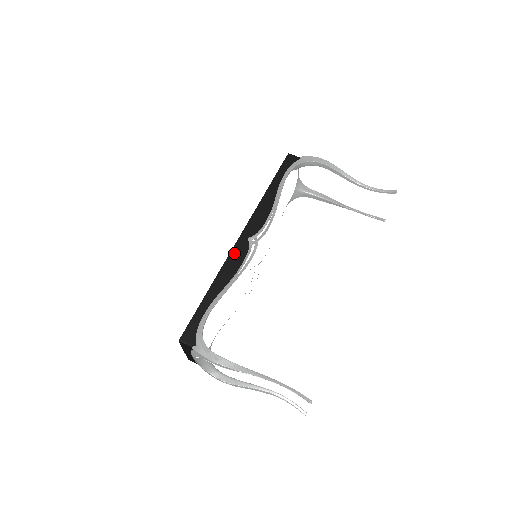
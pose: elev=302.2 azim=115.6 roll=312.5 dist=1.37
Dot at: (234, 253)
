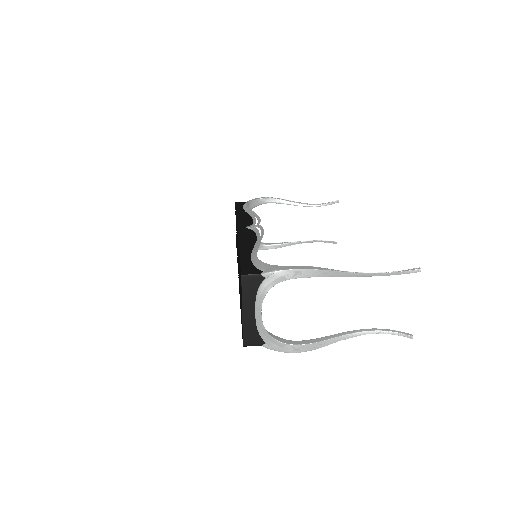
Dot at: (242, 234)
